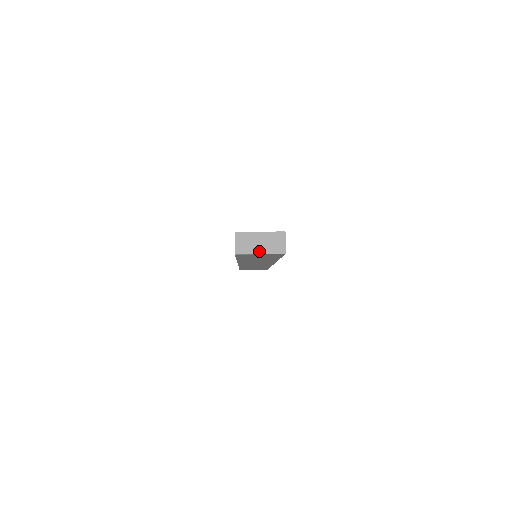
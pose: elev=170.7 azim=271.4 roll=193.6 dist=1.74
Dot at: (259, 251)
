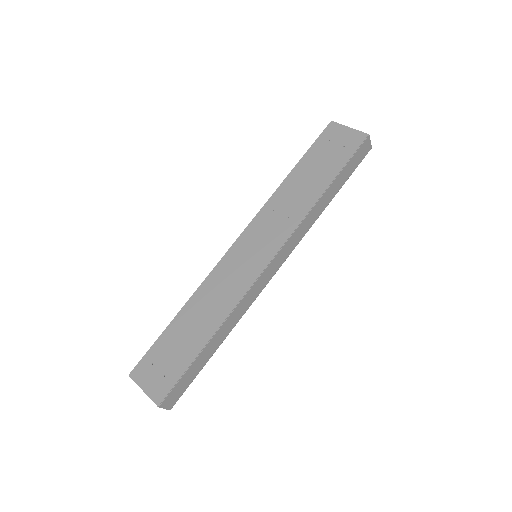
Dot at: occluded
